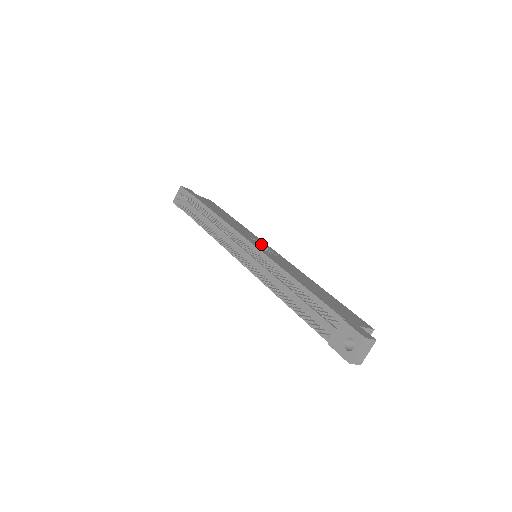
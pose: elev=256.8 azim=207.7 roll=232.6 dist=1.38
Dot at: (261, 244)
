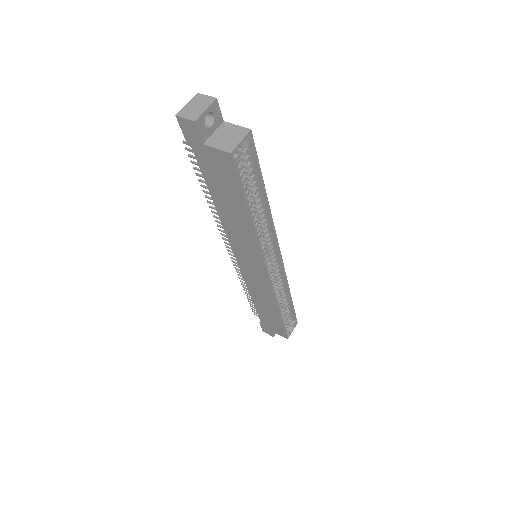
Dot at: occluded
